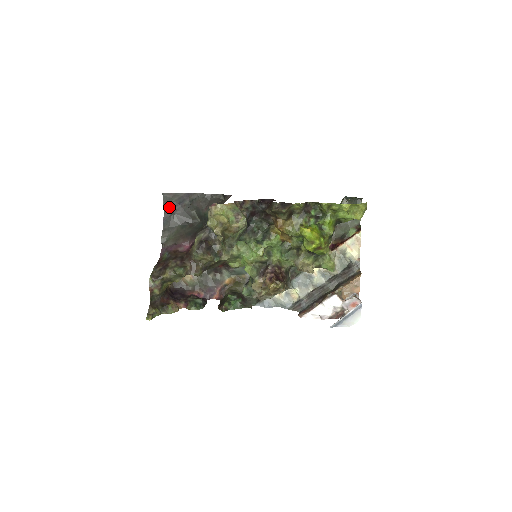
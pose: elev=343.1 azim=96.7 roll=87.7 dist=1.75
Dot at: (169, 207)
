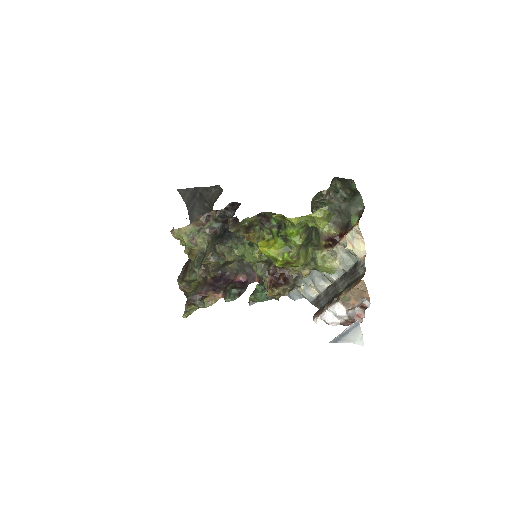
Dot at: (188, 201)
